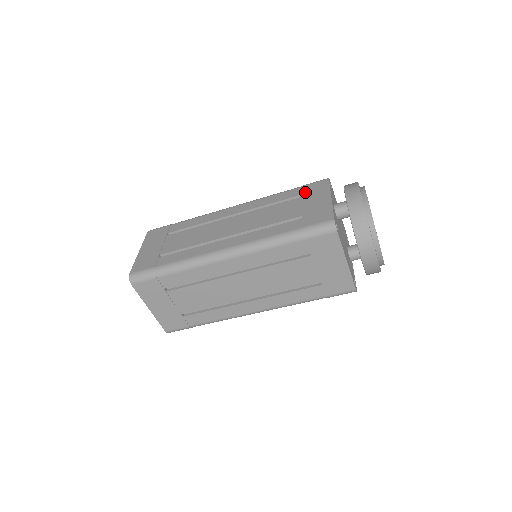
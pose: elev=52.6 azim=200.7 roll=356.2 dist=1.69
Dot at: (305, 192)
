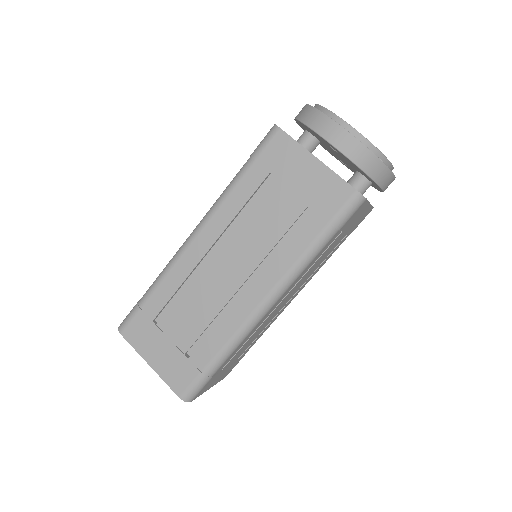
Dot at: occluded
